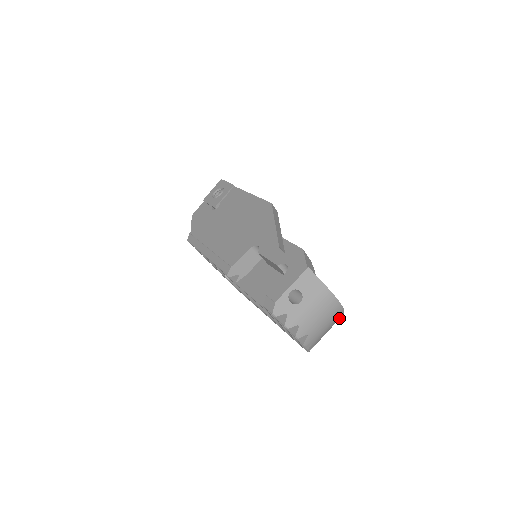
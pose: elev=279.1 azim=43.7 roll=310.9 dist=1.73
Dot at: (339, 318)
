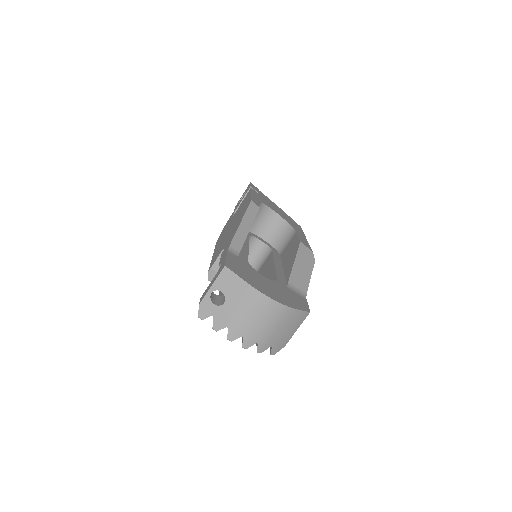
Dot at: (296, 316)
